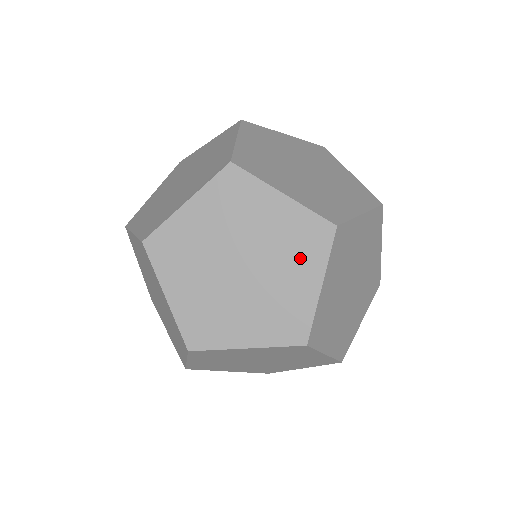
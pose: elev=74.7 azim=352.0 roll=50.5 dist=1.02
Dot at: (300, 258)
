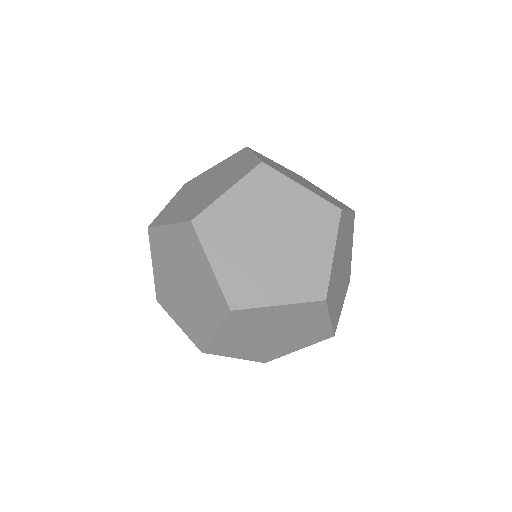
Dot at: (304, 340)
